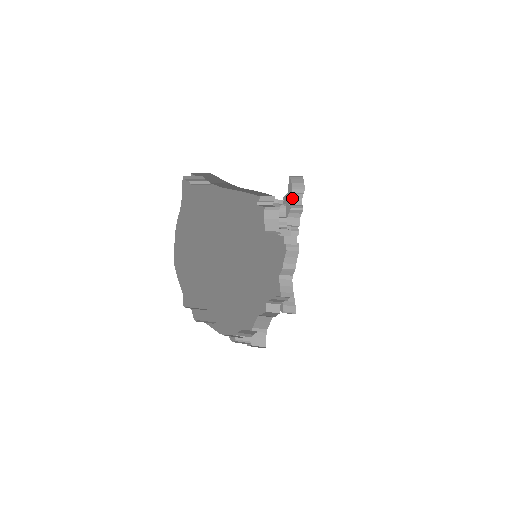
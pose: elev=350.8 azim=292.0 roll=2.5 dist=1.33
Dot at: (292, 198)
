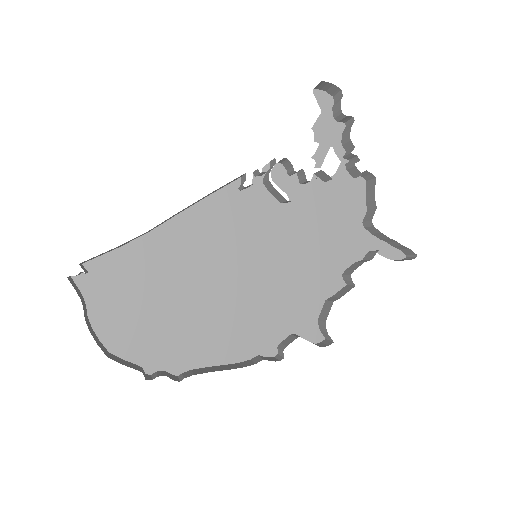
Dot at: (334, 113)
